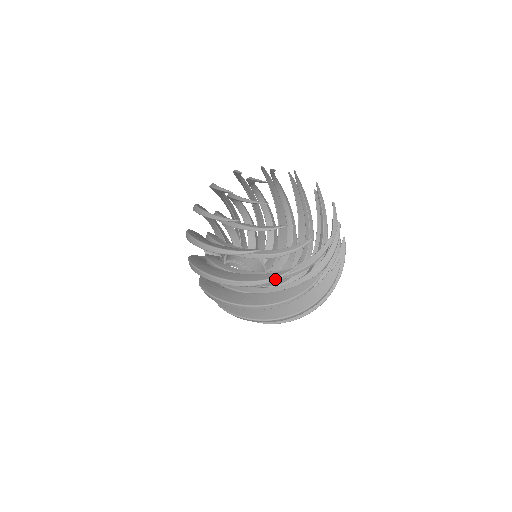
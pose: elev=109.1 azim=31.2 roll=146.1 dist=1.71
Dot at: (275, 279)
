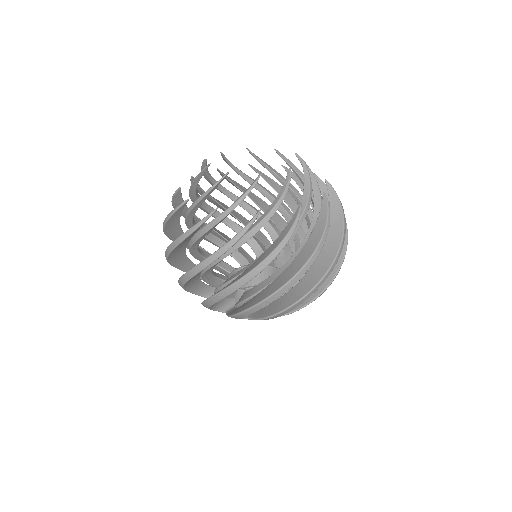
Dot at: (295, 224)
